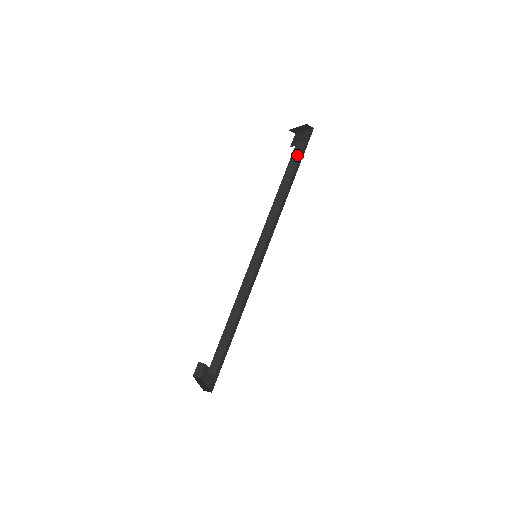
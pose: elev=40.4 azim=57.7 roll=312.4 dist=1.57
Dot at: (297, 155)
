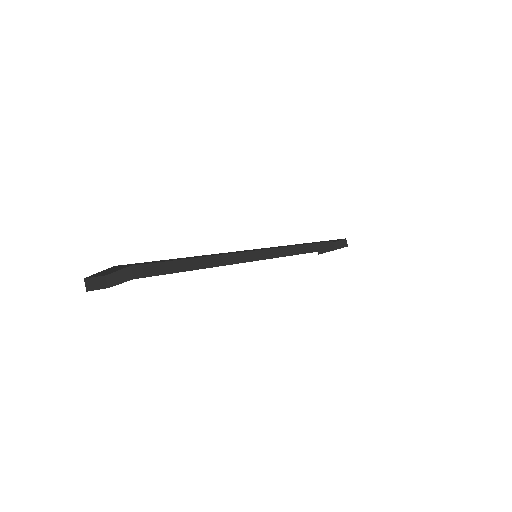
Dot at: (327, 247)
